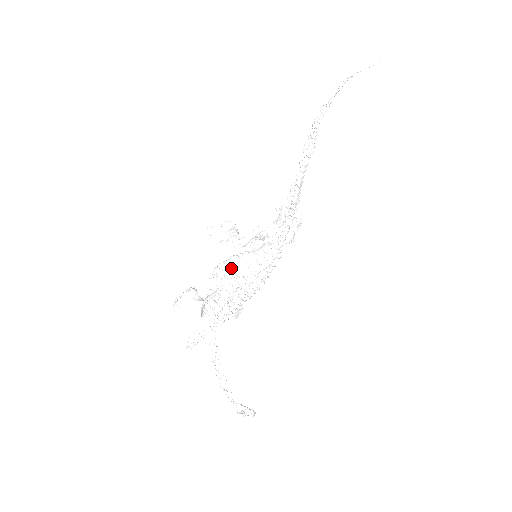
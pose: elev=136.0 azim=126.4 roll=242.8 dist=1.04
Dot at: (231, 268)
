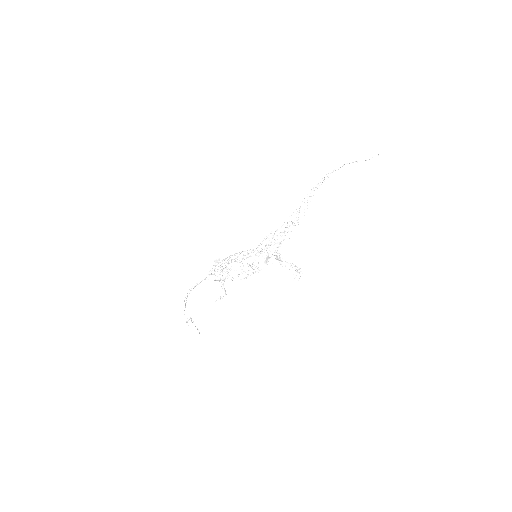
Dot at: (254, 268)
